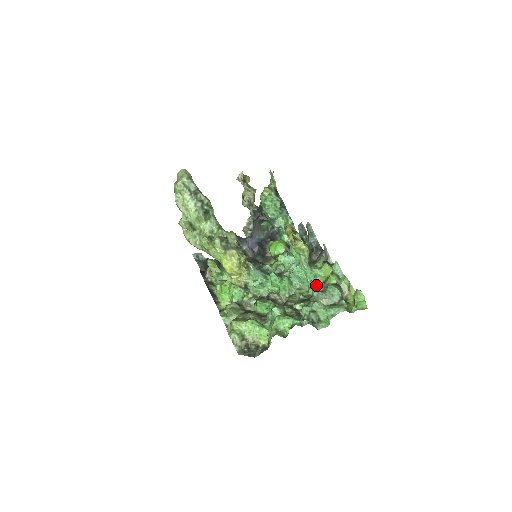
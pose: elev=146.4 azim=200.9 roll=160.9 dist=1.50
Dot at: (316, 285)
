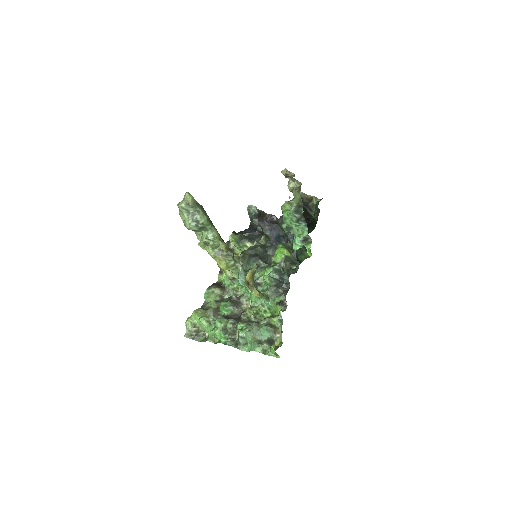
Dot at: (269, 313)
